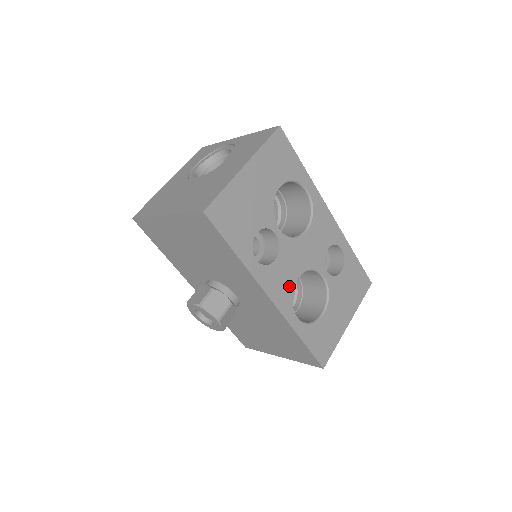
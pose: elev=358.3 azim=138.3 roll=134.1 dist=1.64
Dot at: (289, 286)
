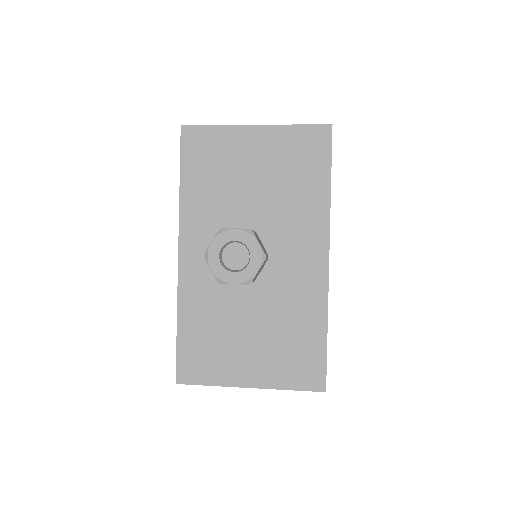
Dot at: occluded
